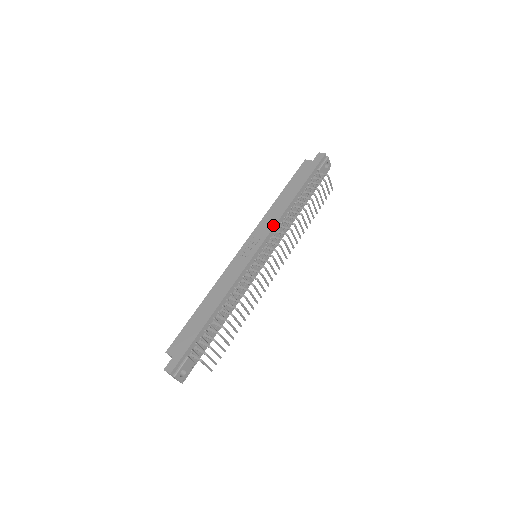
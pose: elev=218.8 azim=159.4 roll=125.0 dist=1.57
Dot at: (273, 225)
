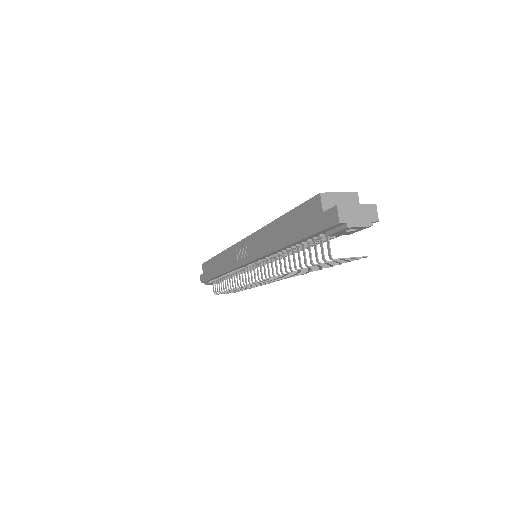
Dot at: (258, 255)
